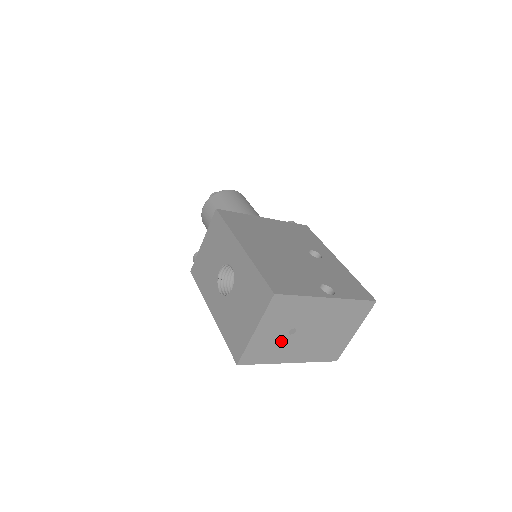
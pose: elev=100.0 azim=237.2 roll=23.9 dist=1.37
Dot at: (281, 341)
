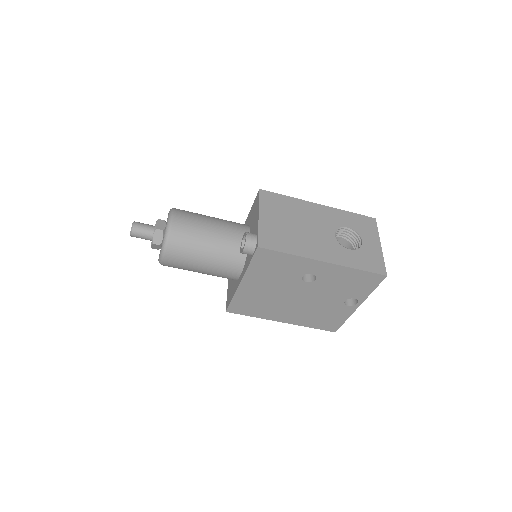
Dot at: occluded
